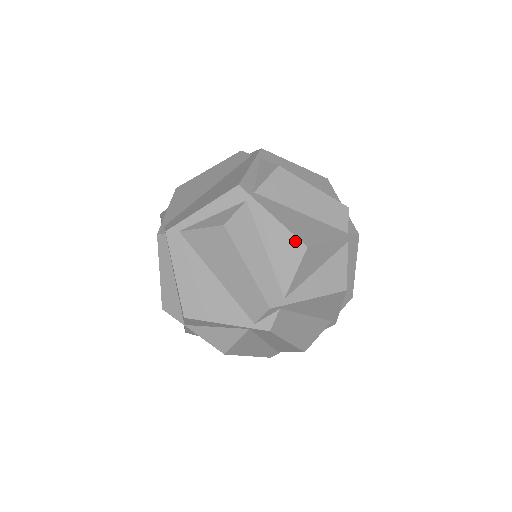
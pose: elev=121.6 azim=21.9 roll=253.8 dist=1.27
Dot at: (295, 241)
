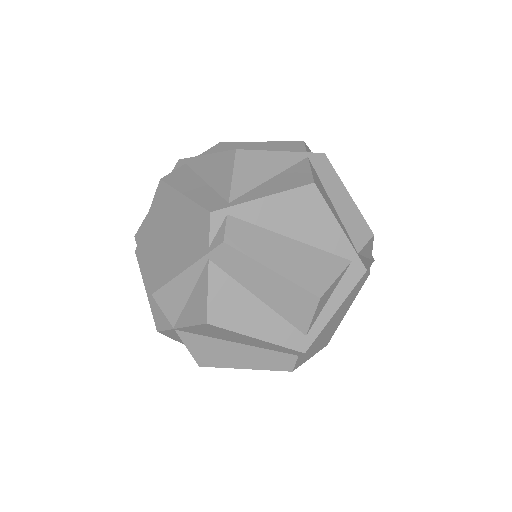
Dot at: (225, 154)
